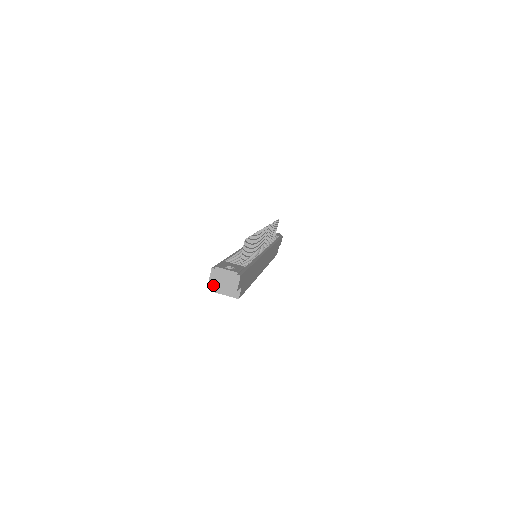
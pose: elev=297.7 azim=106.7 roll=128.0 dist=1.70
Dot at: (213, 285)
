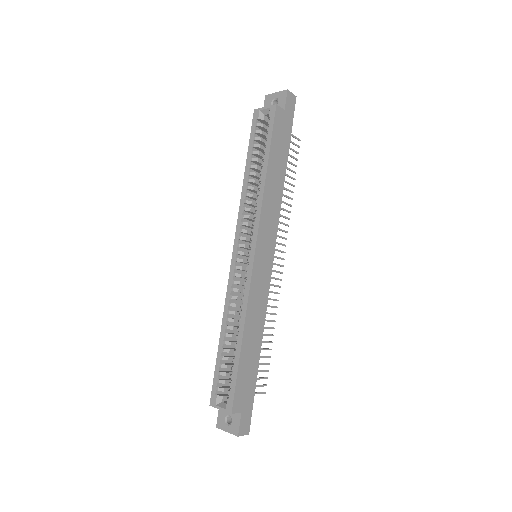
Dot at: occluded
